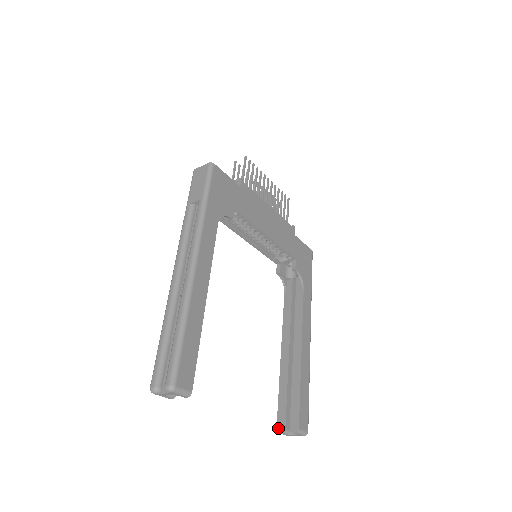
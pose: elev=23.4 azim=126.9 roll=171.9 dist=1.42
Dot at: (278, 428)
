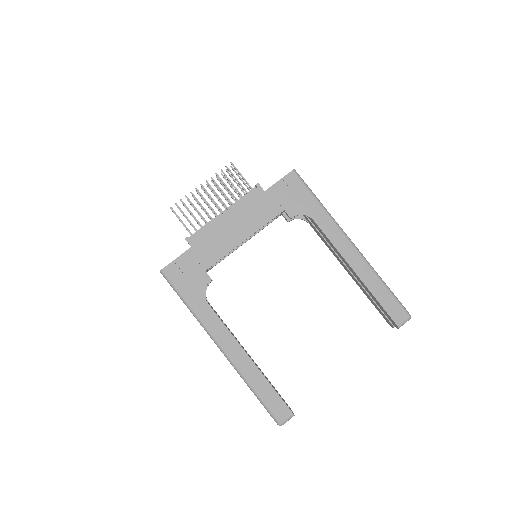
Dot at: occluded
